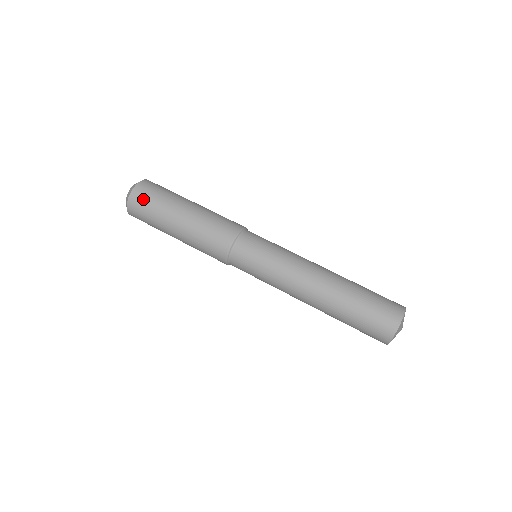
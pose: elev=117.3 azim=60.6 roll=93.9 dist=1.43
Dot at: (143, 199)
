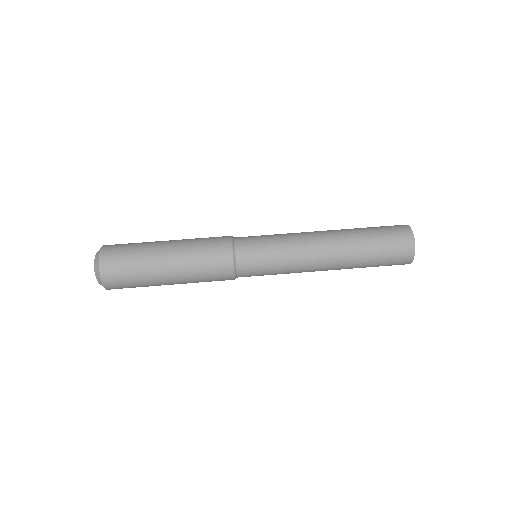
Dot at: (117, 266)
